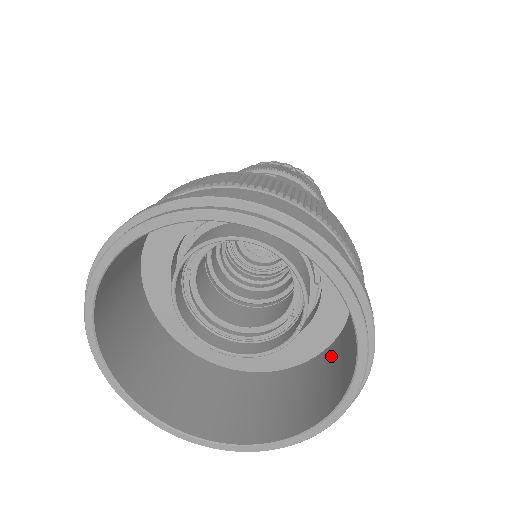
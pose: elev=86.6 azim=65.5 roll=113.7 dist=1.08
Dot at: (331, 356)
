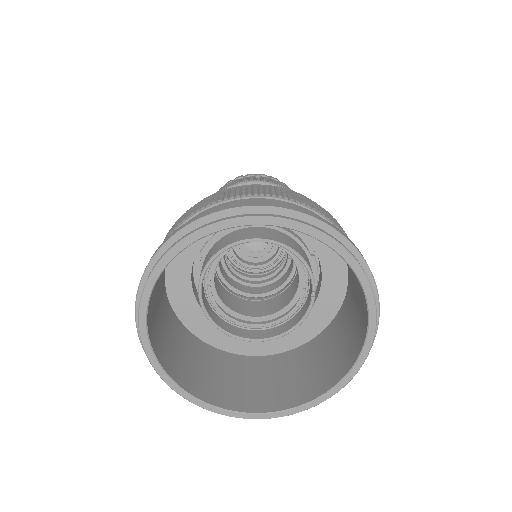
Dot at: (348, 307)
